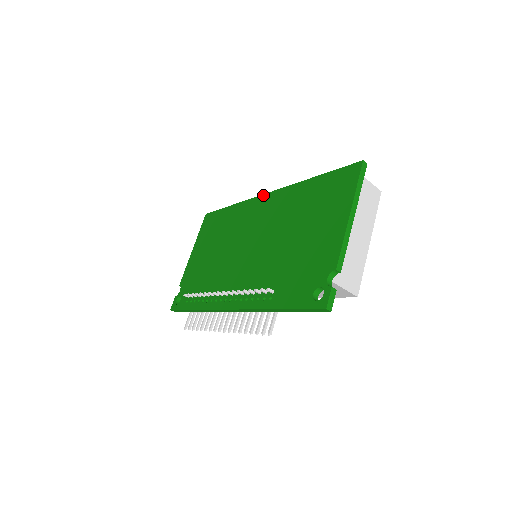
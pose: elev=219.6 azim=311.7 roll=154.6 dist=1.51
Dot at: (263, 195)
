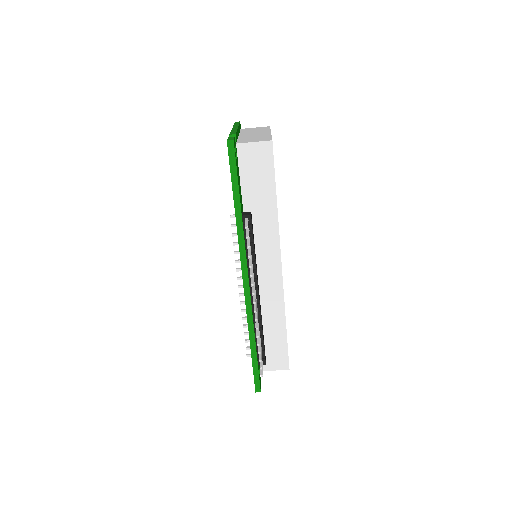
Dot at: occluded
